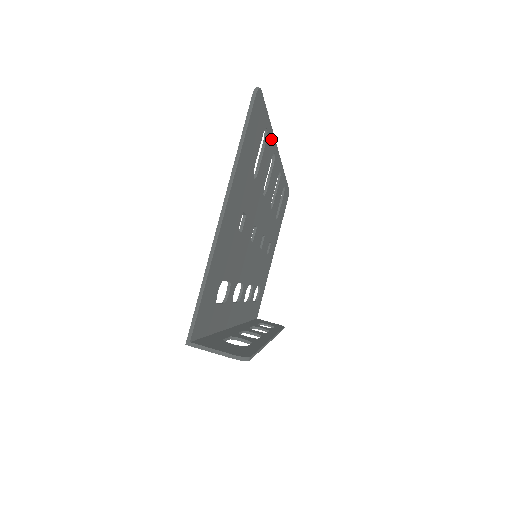
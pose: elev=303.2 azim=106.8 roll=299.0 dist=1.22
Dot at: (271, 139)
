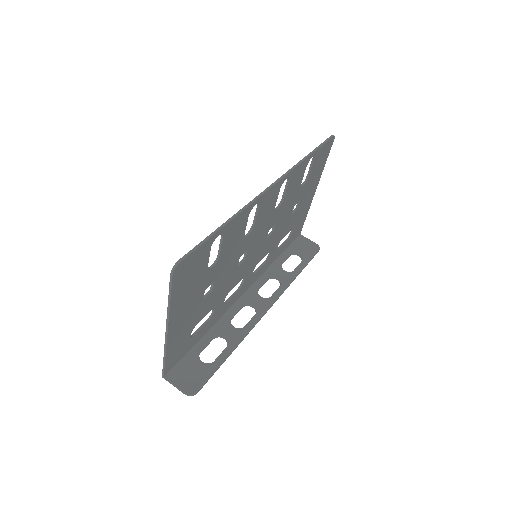
Dot at: (236, 219)
